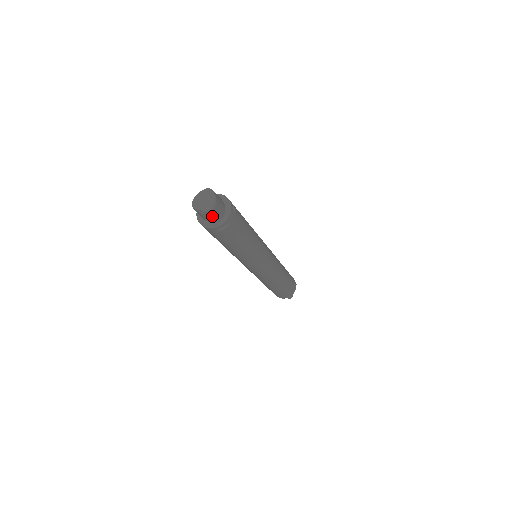
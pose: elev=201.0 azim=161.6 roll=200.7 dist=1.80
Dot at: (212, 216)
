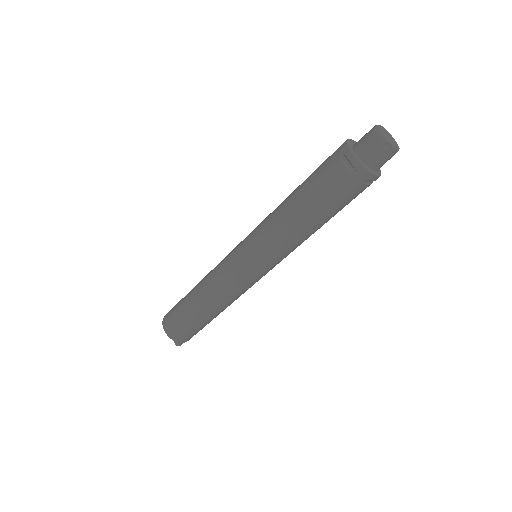
Dot at: (385, 159)
